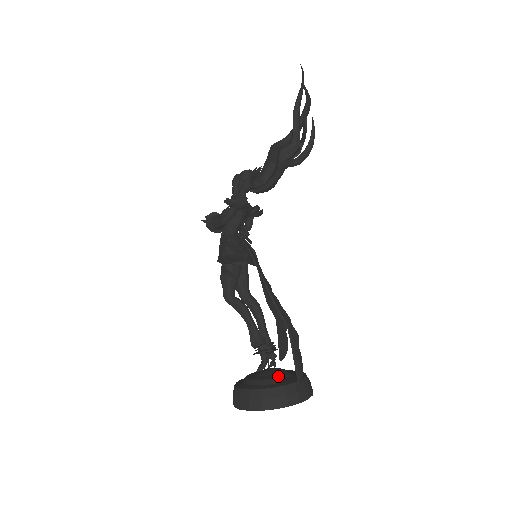
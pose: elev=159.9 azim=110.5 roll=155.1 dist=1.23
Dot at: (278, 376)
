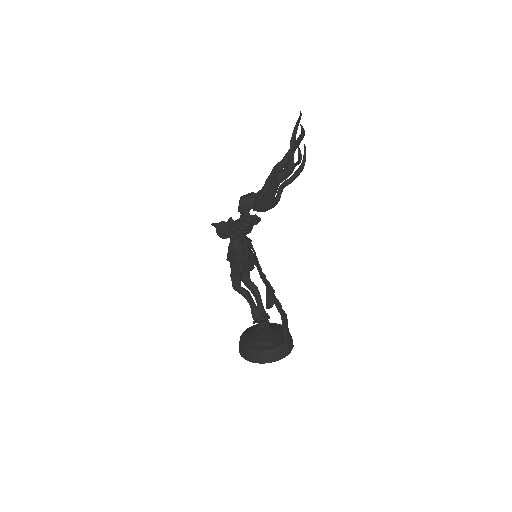
Dot at: (272, 339)
